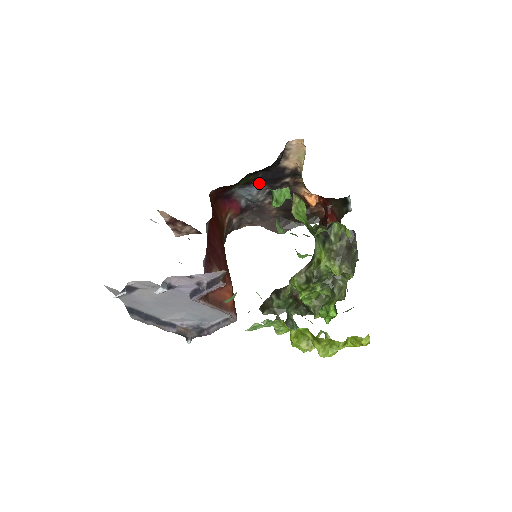
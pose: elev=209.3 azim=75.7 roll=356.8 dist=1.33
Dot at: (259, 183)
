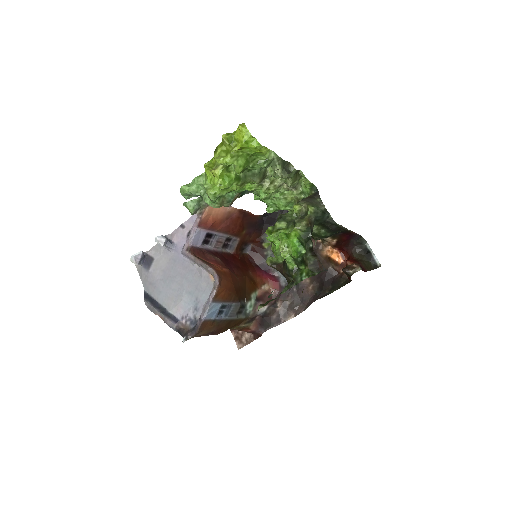
Dot at: occluded
